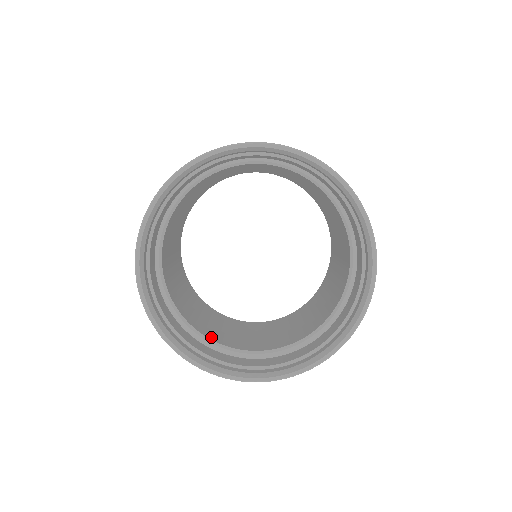
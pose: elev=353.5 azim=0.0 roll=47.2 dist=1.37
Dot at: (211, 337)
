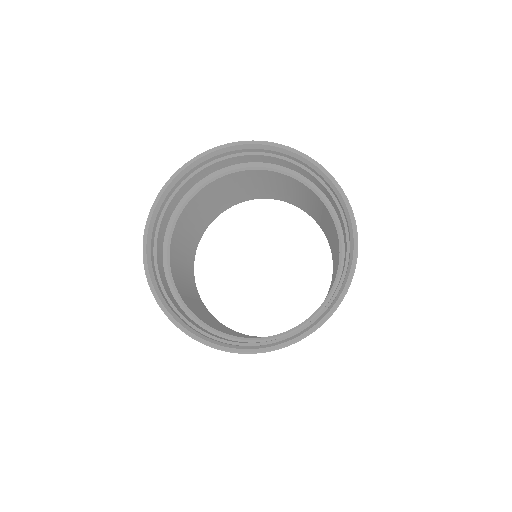
Dot at: (197, 315)
